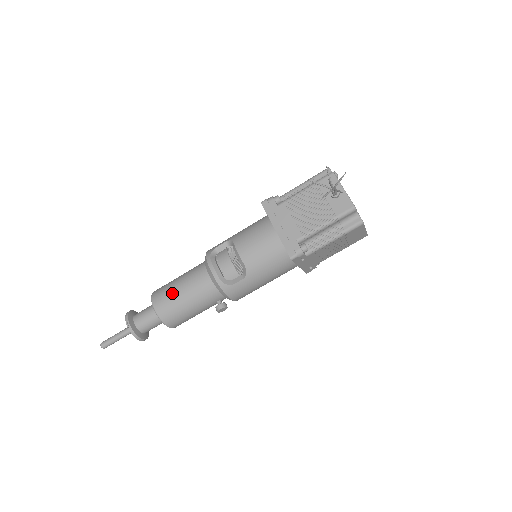
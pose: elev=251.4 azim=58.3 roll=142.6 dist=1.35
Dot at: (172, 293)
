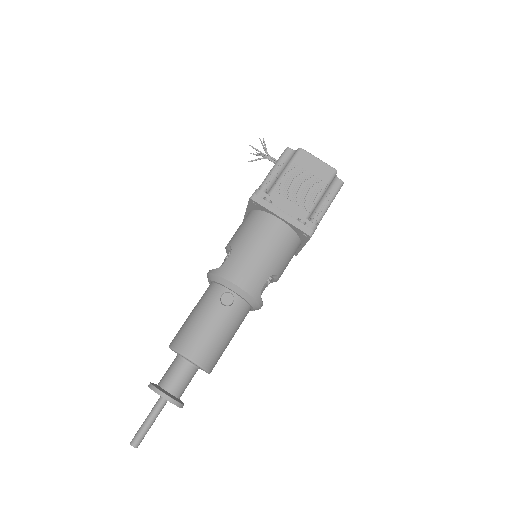
Dot at: occluded
